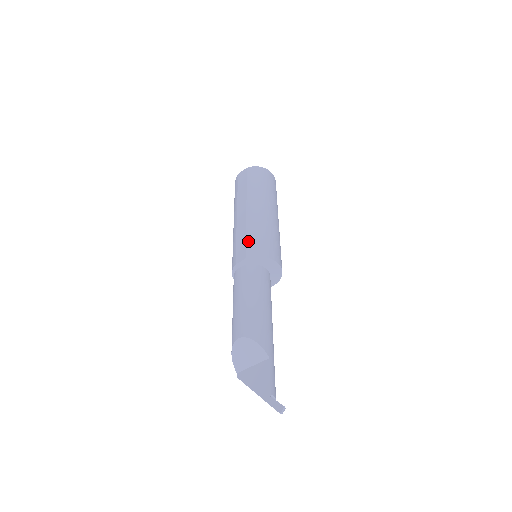
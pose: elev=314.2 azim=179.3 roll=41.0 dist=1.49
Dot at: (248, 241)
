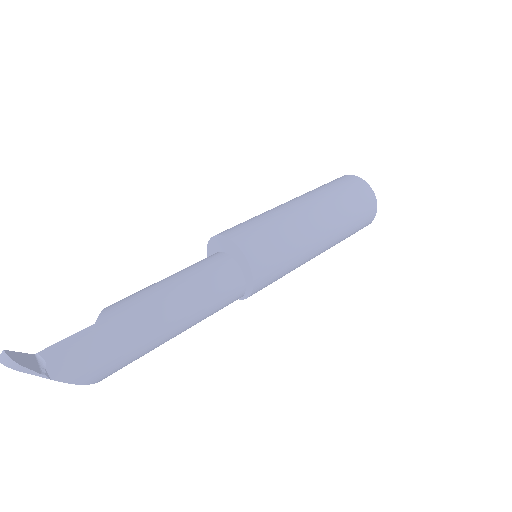
Dot at: occluded
